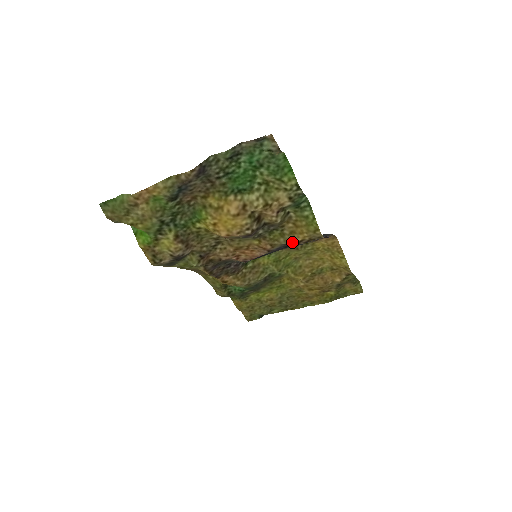
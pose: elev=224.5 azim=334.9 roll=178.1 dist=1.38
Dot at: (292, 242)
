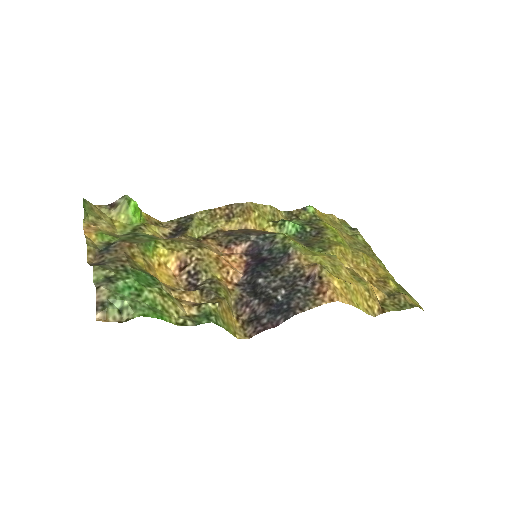
Dot at: (232, 311)
